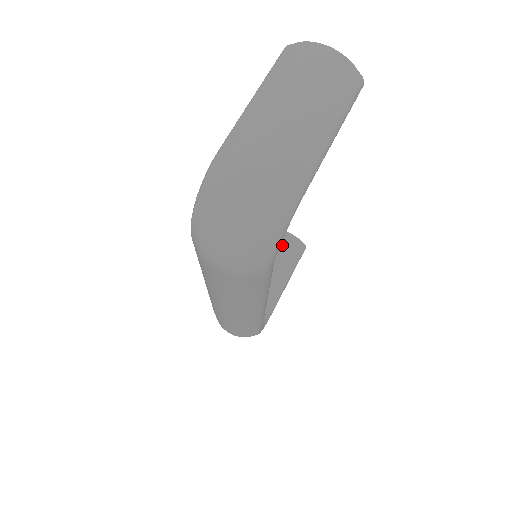
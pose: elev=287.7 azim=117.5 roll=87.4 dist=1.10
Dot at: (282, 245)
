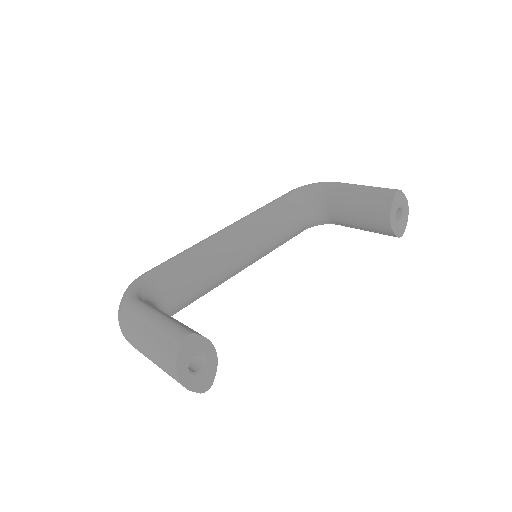
Dot at: (376, 221)
